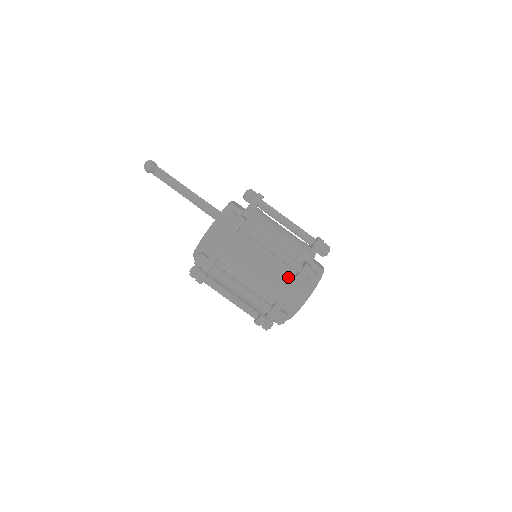
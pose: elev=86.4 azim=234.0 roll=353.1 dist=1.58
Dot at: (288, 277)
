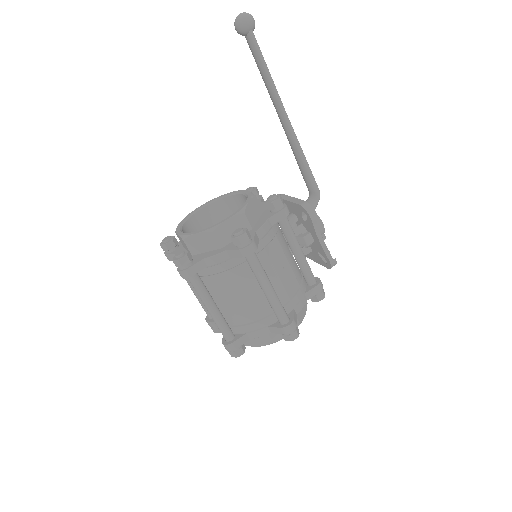
Dot at: occluded
